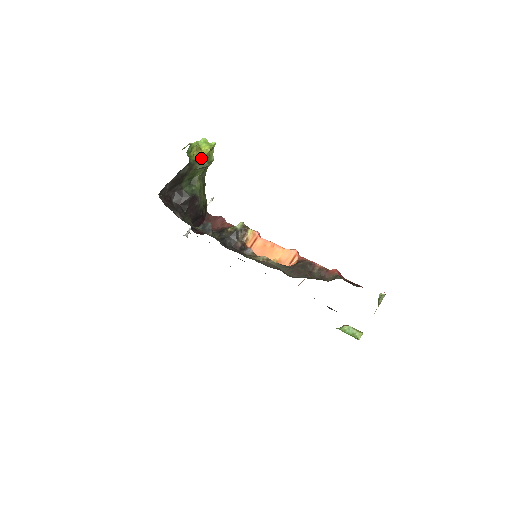
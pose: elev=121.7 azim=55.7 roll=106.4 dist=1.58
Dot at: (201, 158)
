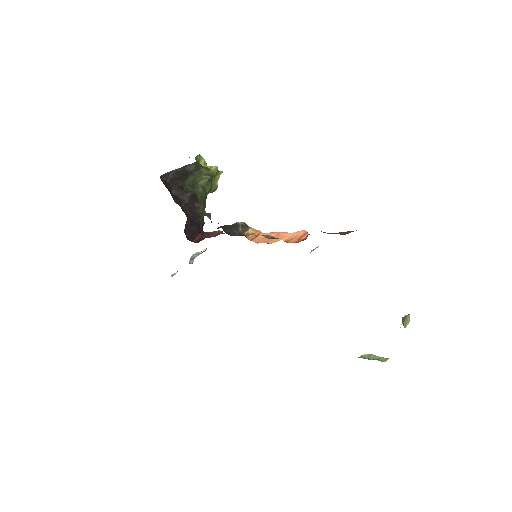
Dot at: (208, 168)
